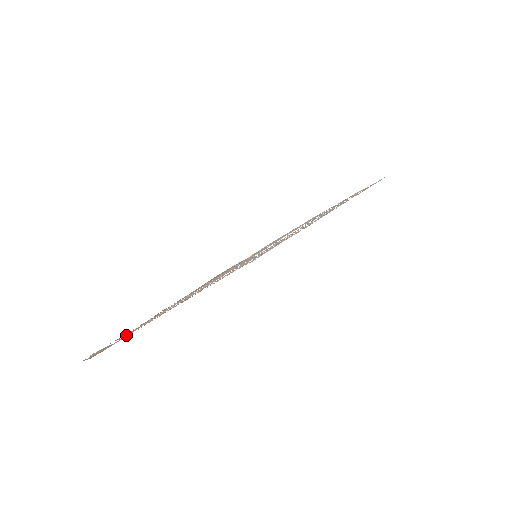
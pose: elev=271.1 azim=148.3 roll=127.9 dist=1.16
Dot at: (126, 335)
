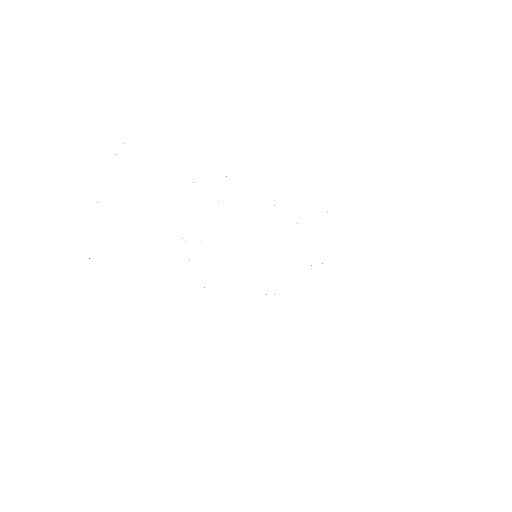
Dot at: occluded
